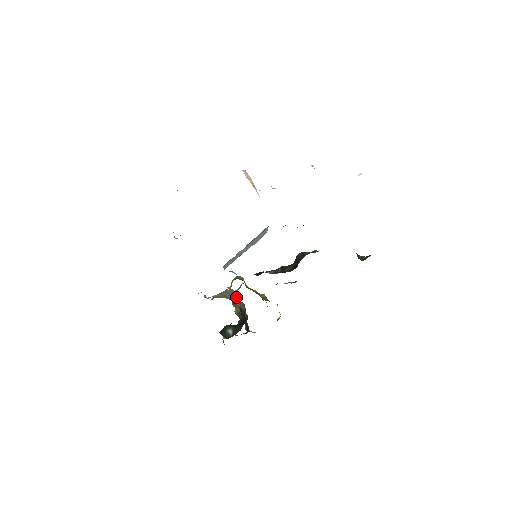
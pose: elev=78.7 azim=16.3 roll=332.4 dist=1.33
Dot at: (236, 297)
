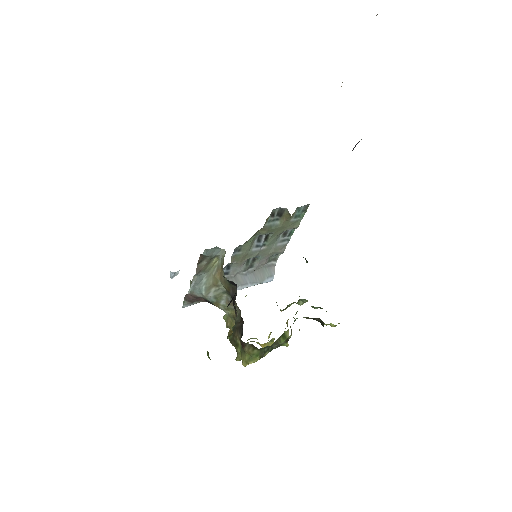
Dot at: (232, 322)
